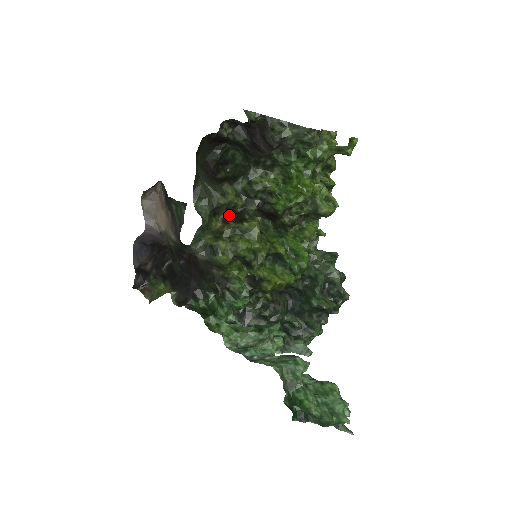
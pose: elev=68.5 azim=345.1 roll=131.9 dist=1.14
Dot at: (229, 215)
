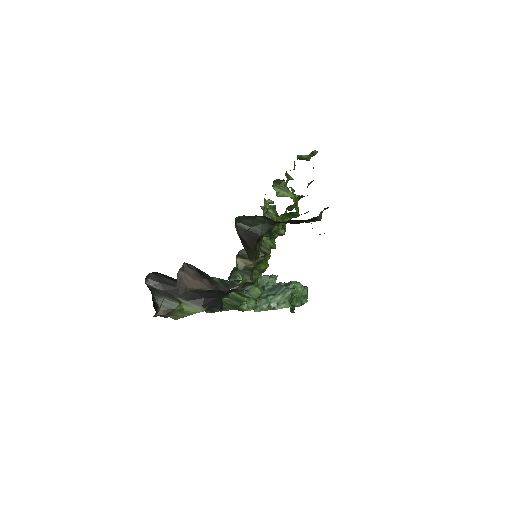
Dot at: (244, 251)
